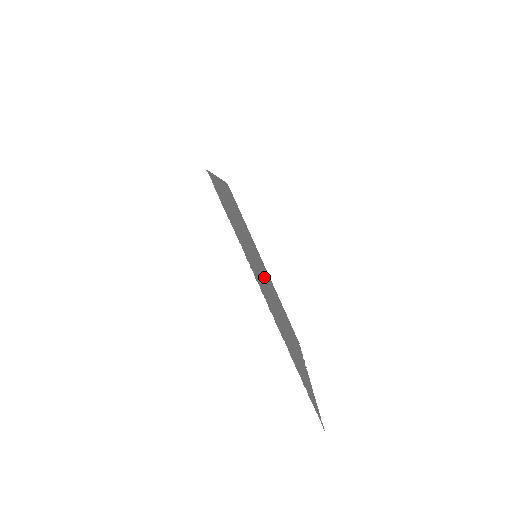
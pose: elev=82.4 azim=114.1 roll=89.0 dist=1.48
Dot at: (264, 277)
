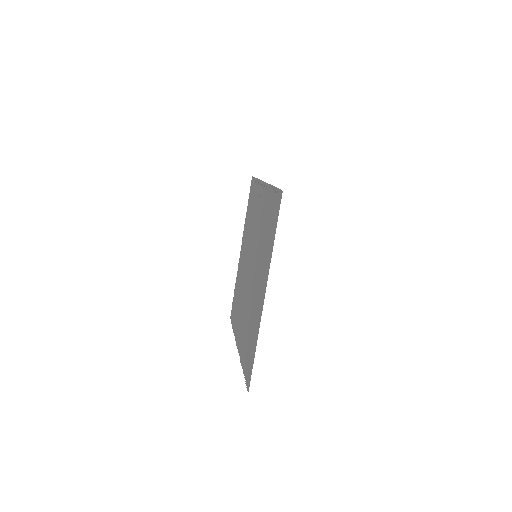
Dot at: (251, 269)
